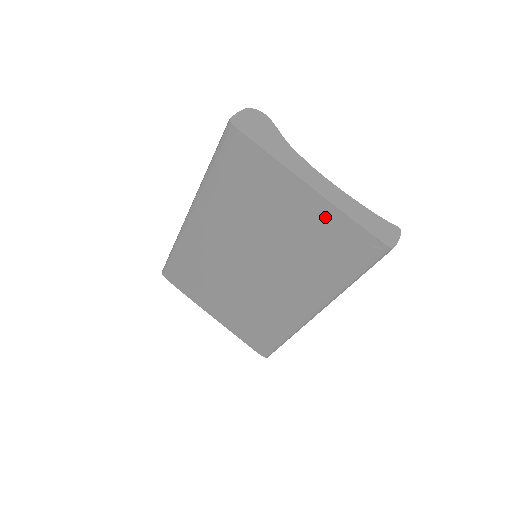
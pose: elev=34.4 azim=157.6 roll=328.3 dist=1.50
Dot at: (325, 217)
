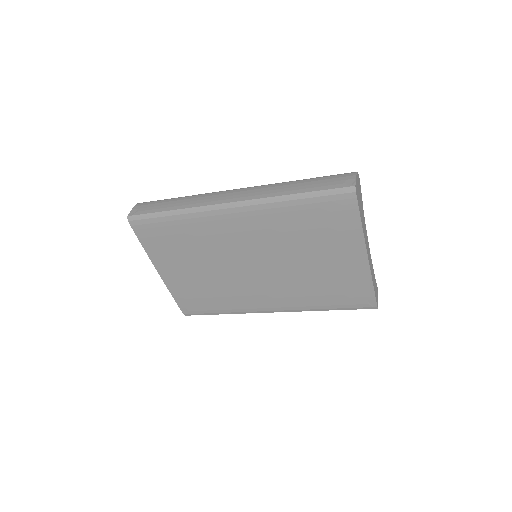
Dot at: (357, 276)
